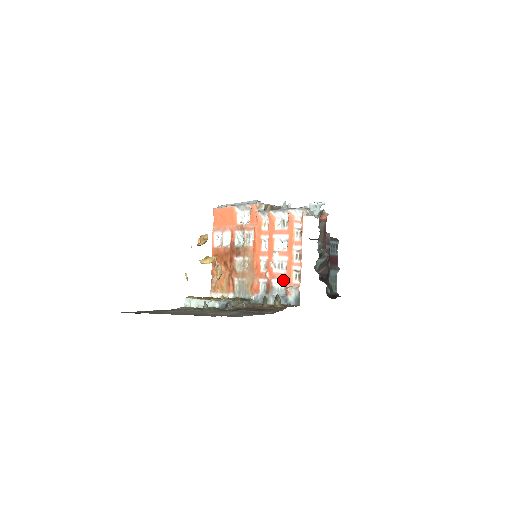
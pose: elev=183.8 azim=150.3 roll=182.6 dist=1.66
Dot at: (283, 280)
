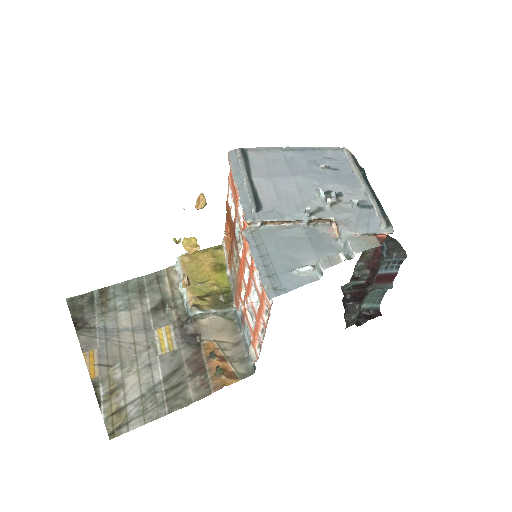
Dot at: (250, 333)
